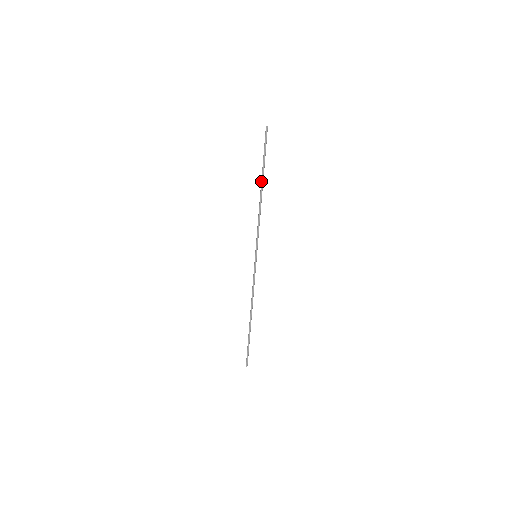
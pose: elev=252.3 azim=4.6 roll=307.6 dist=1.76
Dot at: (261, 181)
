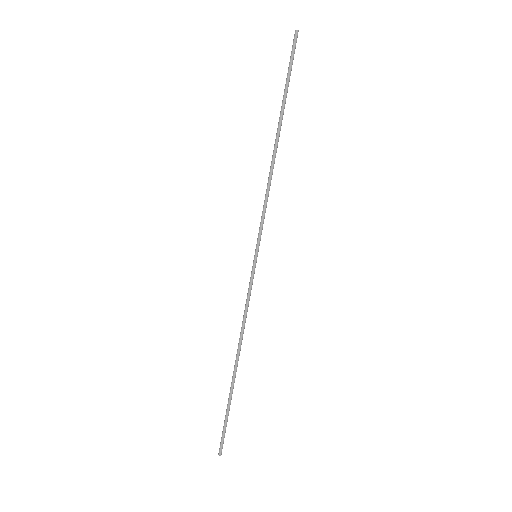
Dot at: (279, 124)
